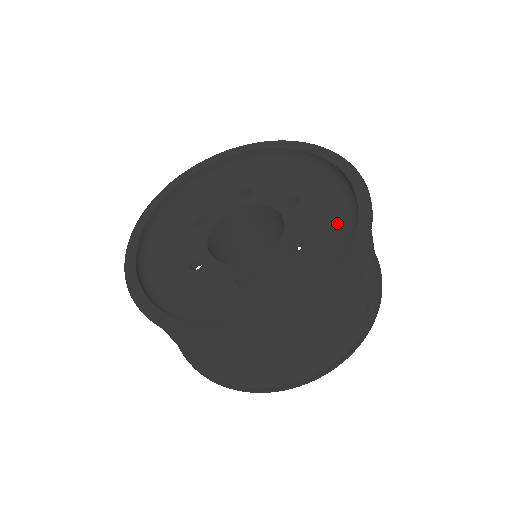
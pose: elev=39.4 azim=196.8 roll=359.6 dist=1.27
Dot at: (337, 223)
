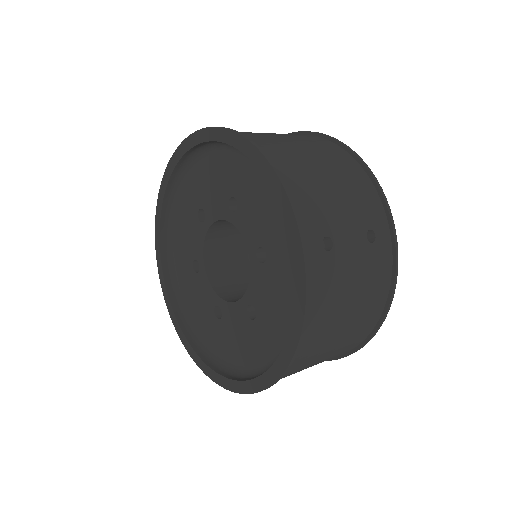
Dot at: (273, 209)
